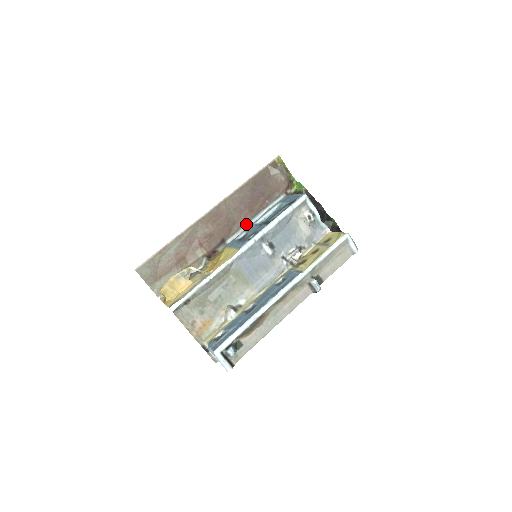
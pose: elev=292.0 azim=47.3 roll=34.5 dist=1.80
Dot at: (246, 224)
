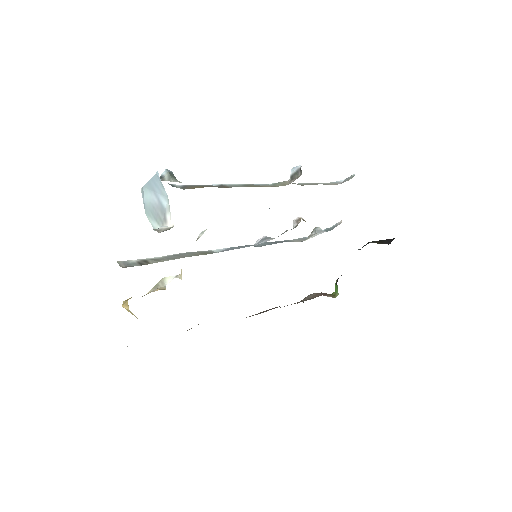
Dot at: occluded
